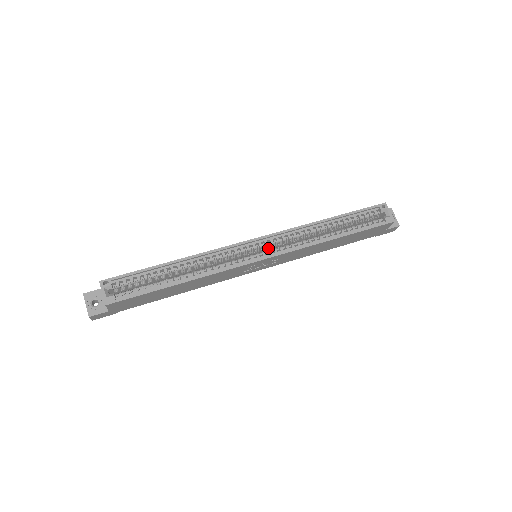
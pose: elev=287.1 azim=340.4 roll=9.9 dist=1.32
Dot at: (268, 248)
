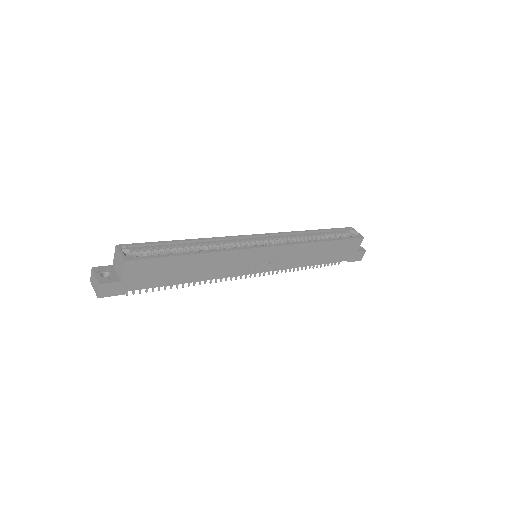
Dot at: occluded
